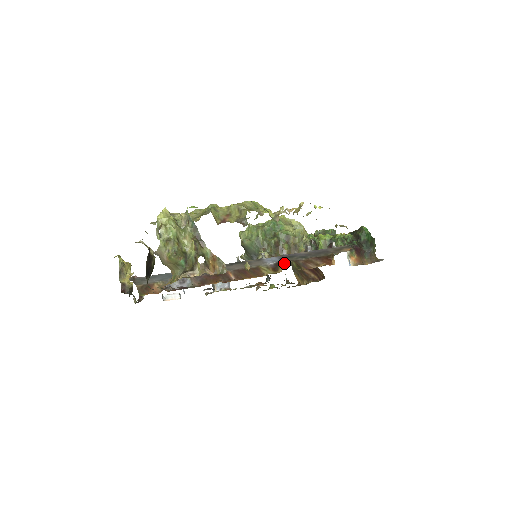
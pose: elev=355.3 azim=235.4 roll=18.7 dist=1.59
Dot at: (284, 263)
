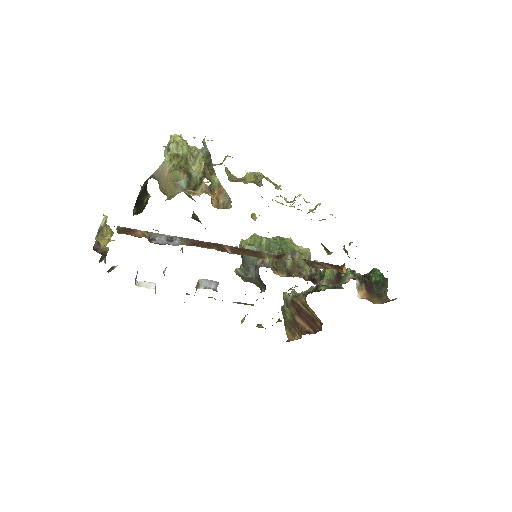
Dot at: (285, 276)
